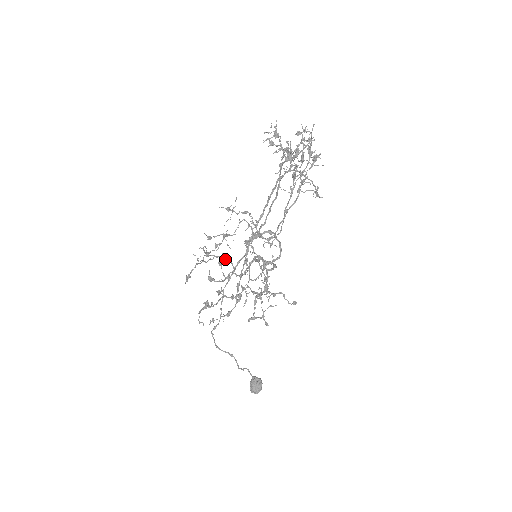
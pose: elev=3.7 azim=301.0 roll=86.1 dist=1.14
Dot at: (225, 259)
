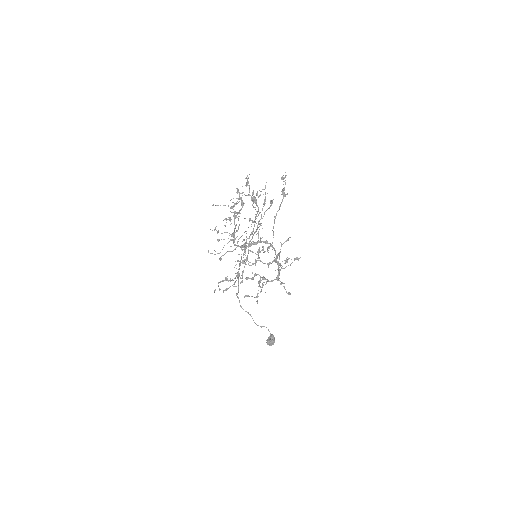
Dot at: (251, 251)
